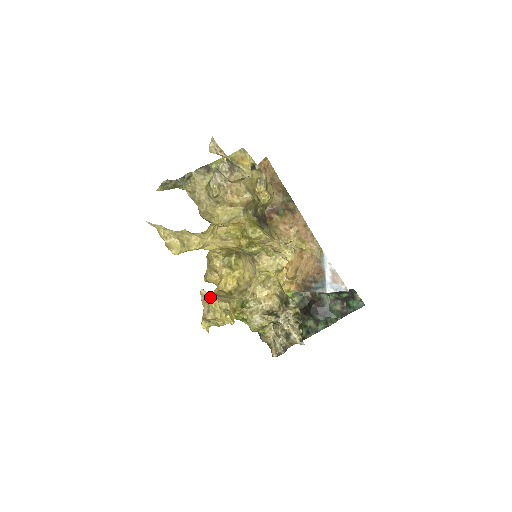
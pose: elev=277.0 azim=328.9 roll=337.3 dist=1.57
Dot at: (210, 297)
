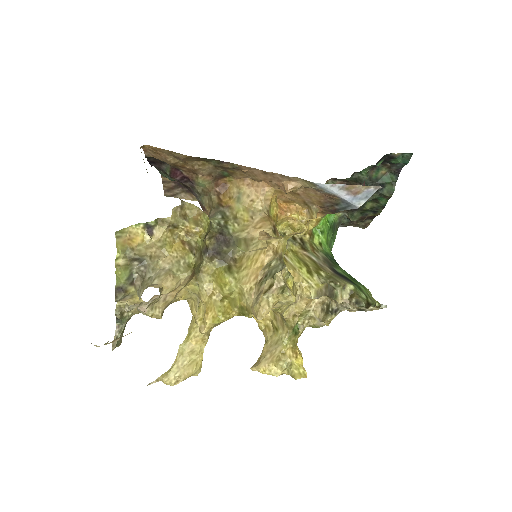
Dot at: (264, 372)
